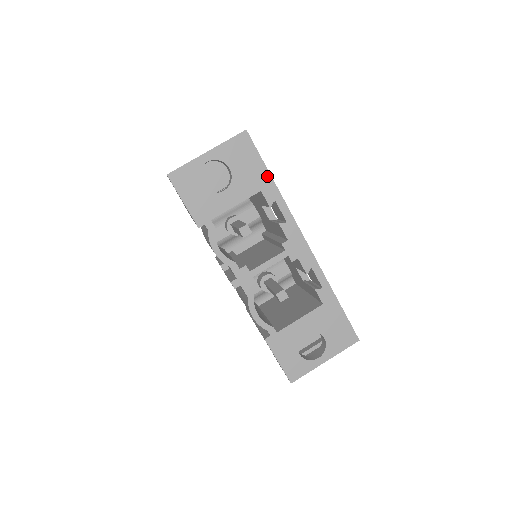
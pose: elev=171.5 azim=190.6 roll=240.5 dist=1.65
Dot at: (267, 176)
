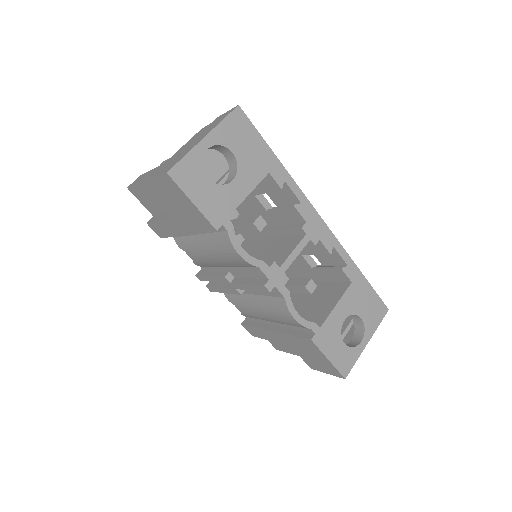
Dot at: (271, 155)
